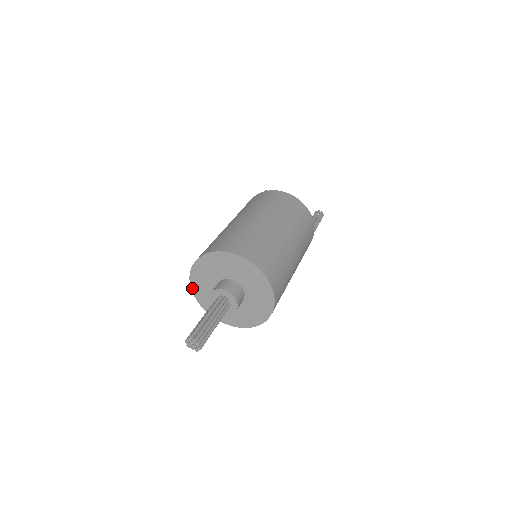
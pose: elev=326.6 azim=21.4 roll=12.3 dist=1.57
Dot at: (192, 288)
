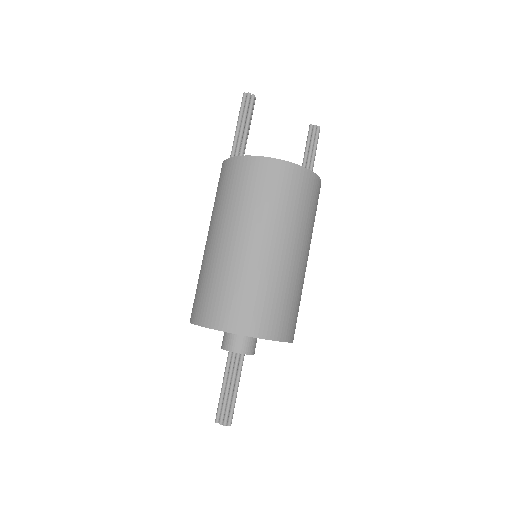
Dot at: occluded
